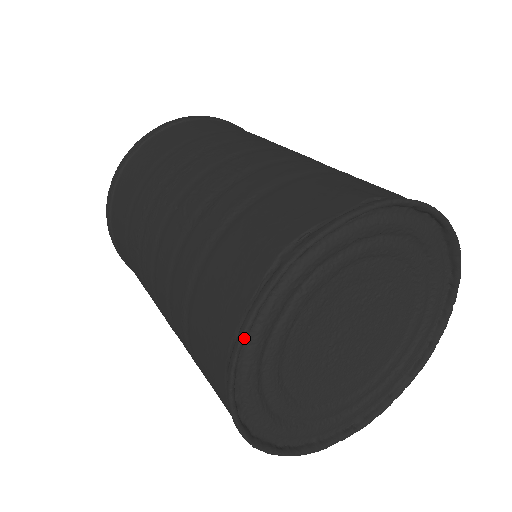
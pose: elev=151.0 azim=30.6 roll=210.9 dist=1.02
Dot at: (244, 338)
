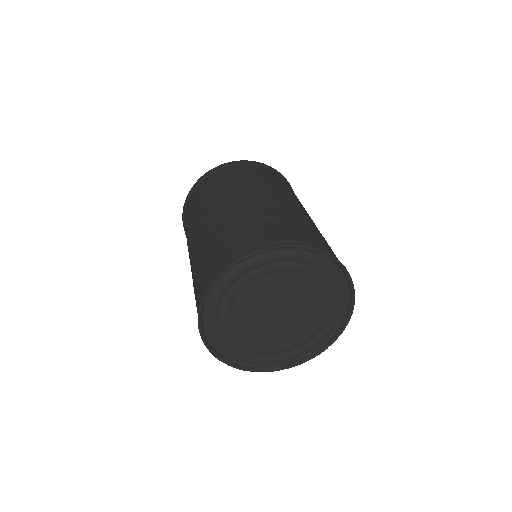
Dot at: (242, 259)
